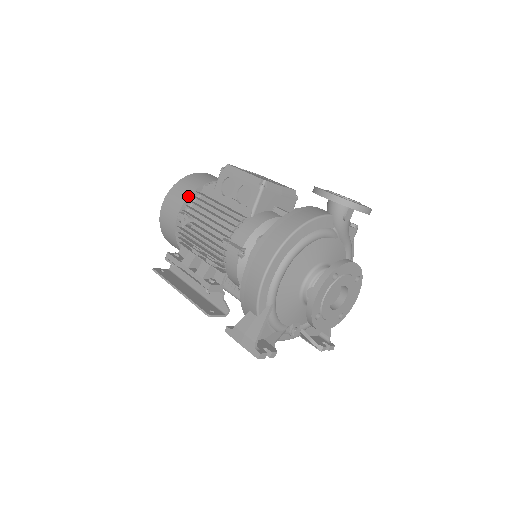
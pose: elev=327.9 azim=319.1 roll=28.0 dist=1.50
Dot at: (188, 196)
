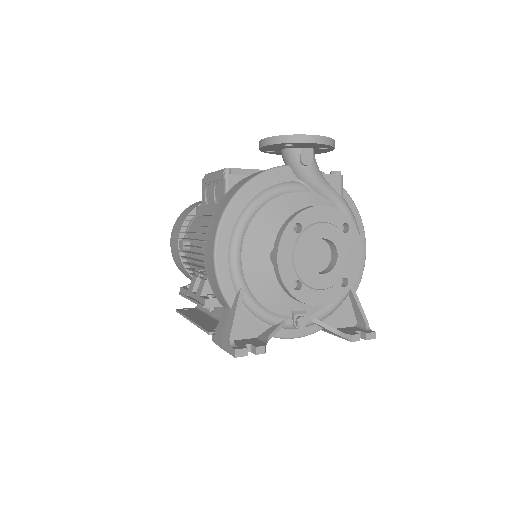
Dot at: (183, 222)
